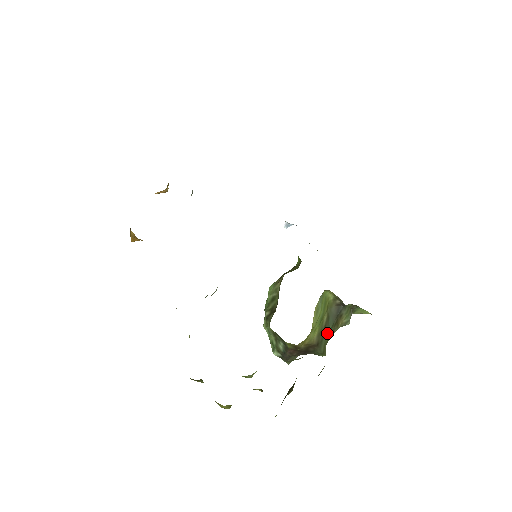
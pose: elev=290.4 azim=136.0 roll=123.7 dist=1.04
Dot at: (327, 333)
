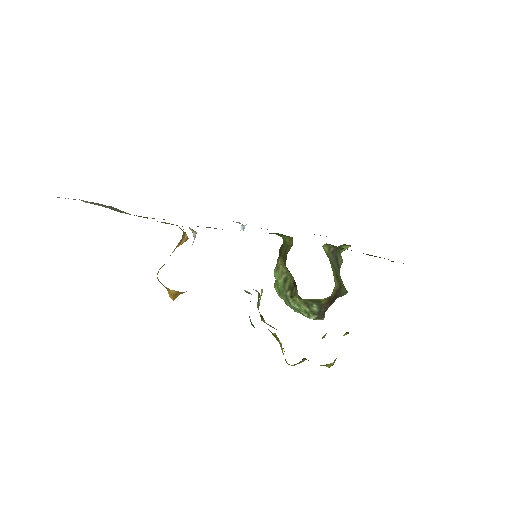
Dot at: (339, 276)
